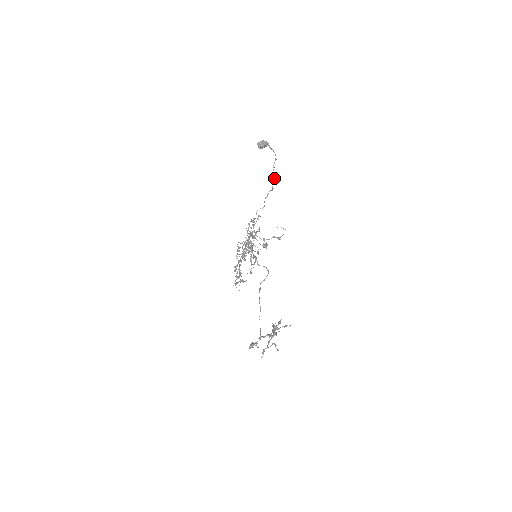
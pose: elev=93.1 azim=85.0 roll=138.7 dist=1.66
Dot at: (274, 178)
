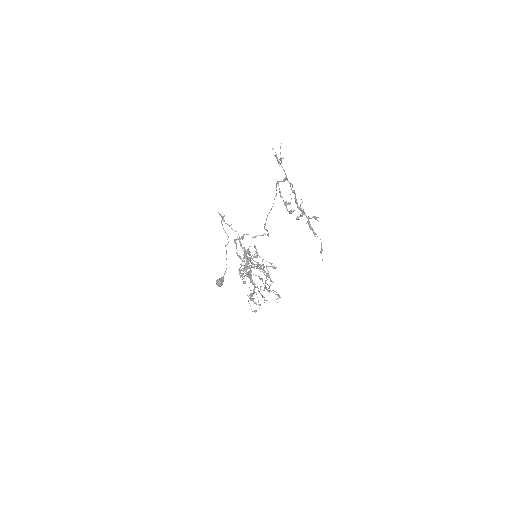
Dot at: (224, 230)
